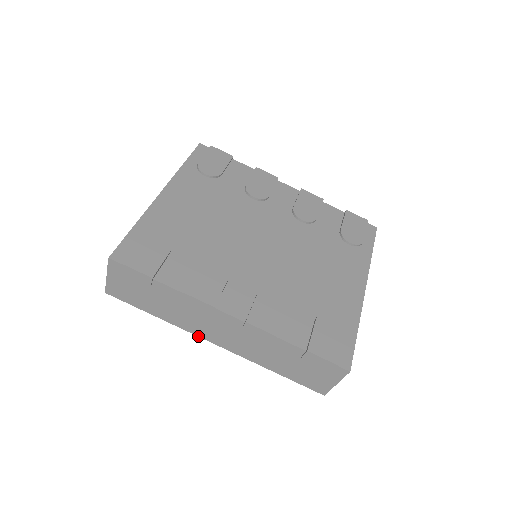
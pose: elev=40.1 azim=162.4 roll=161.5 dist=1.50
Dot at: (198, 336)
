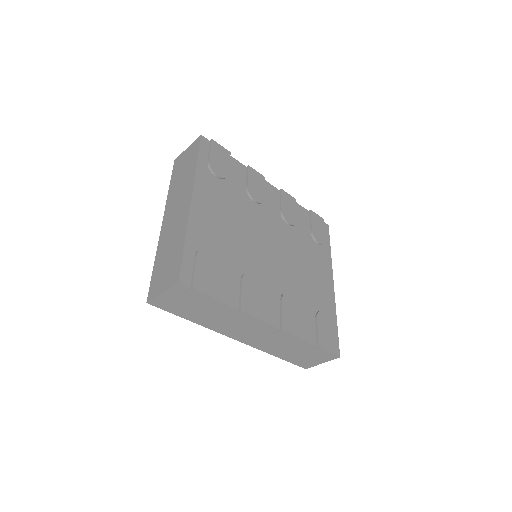
Dot at: occluded
